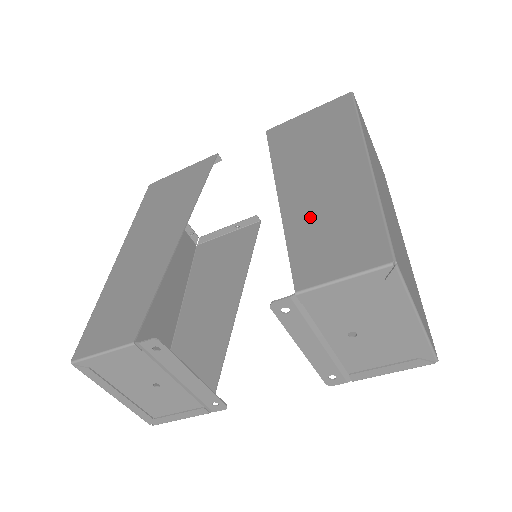
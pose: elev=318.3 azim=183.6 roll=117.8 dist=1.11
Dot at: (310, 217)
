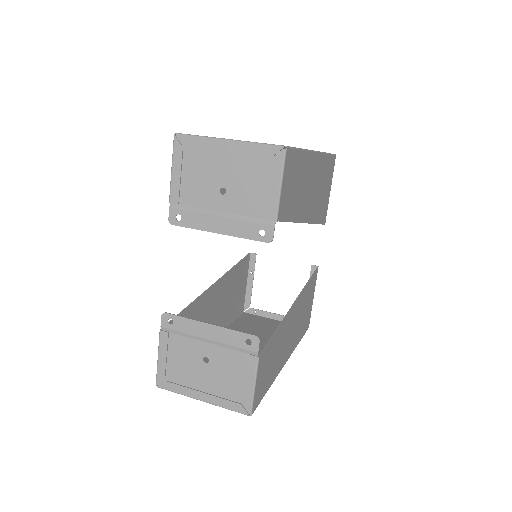
Dot at: occluded
